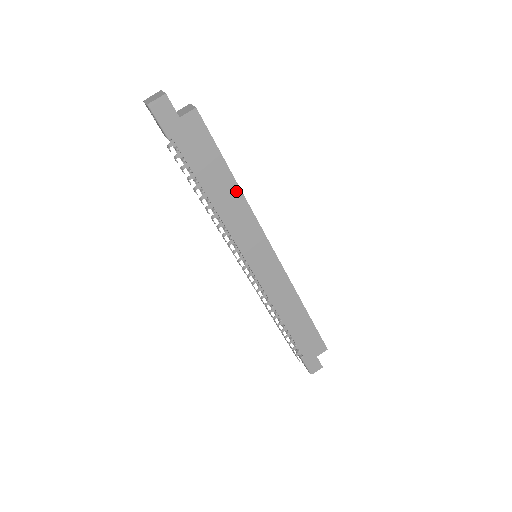
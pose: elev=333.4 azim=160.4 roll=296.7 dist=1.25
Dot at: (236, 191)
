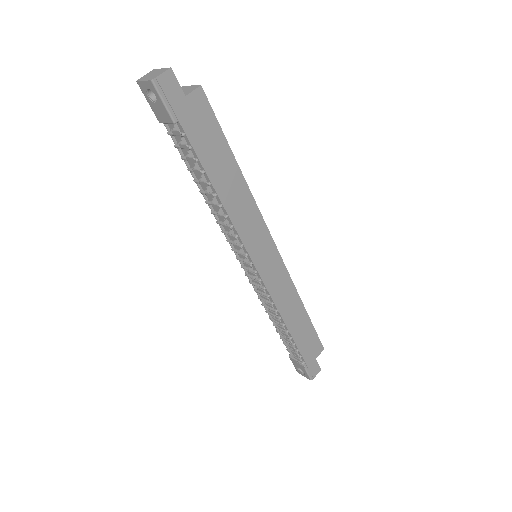
Dot at: (241, 181)
